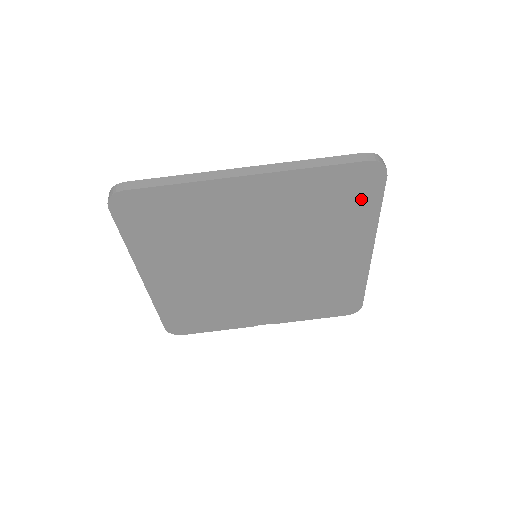
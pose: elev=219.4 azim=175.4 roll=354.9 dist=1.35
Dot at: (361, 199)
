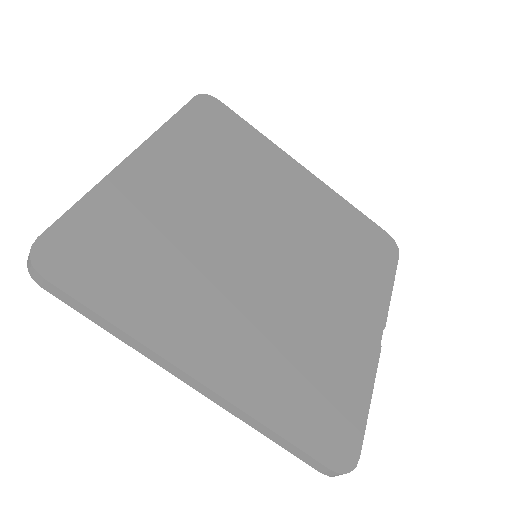
Dot at: (233, 128)
